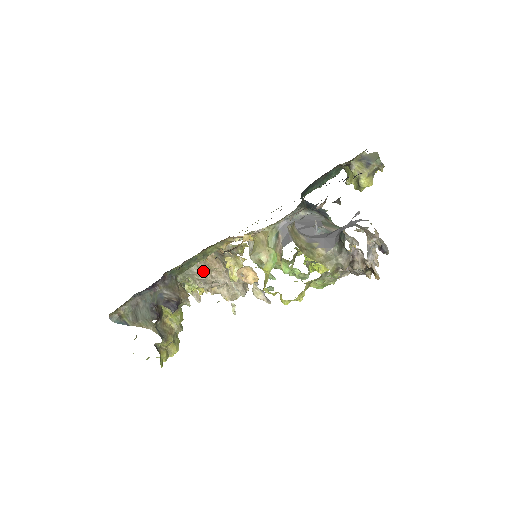
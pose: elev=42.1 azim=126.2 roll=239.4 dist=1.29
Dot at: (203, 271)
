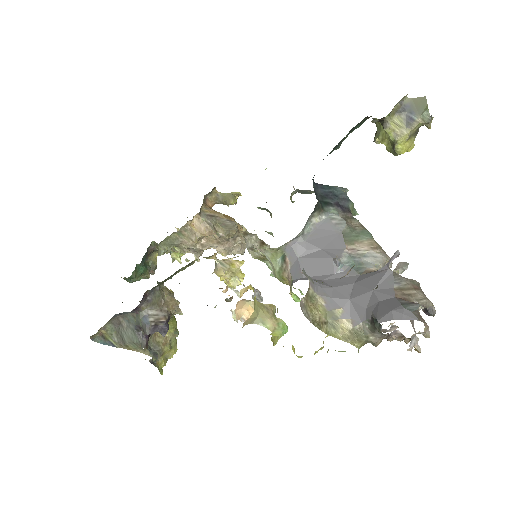
Dot at: (190, 241)
